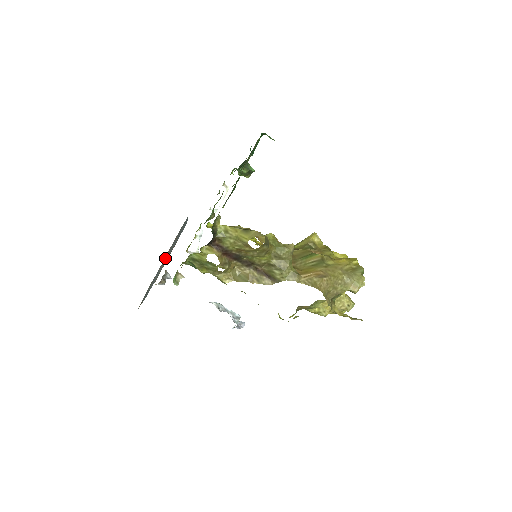
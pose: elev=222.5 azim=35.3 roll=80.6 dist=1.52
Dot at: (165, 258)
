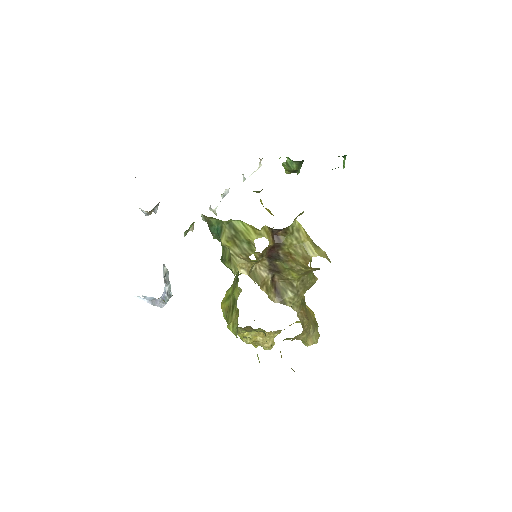
Dot at: occluded
